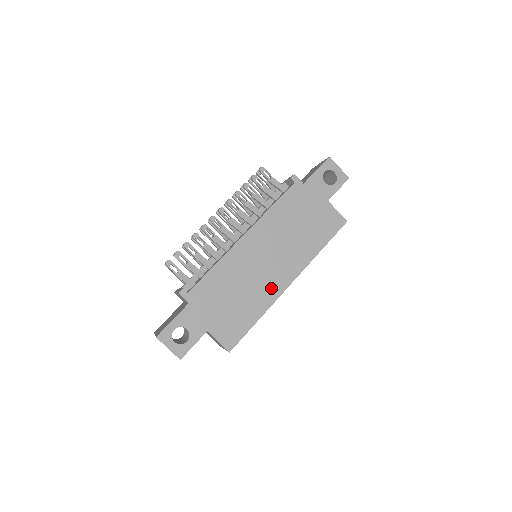
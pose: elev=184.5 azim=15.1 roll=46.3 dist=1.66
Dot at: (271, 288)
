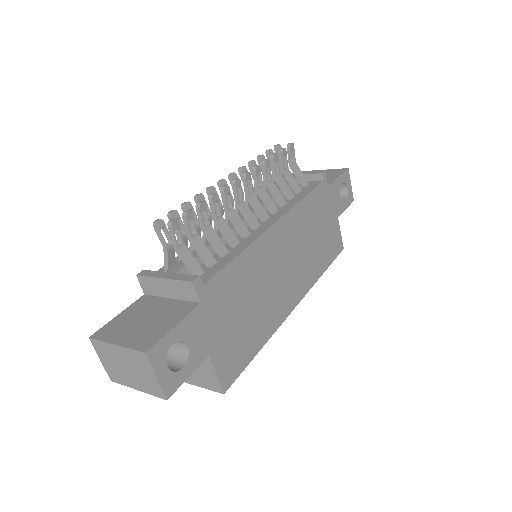
Dot at: (280, 307)
